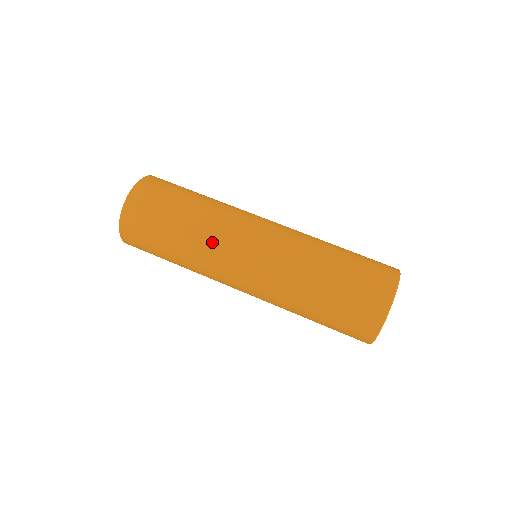
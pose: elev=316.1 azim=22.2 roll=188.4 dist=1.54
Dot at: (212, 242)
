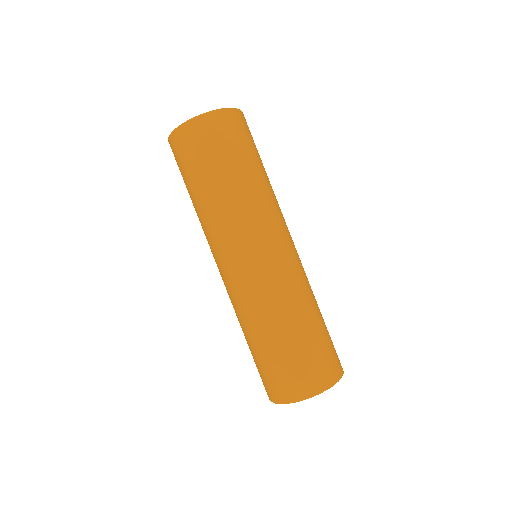
Dot at: (260, 210)
